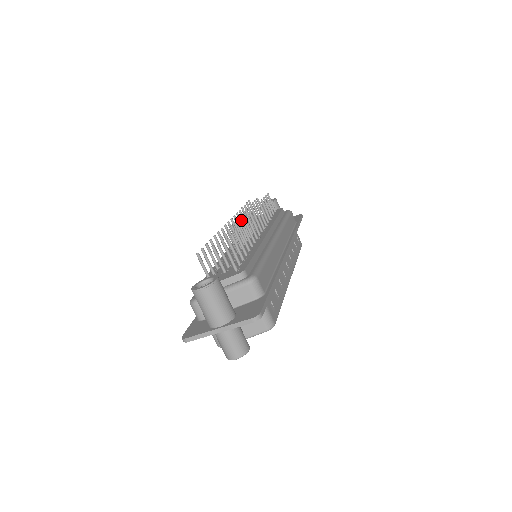
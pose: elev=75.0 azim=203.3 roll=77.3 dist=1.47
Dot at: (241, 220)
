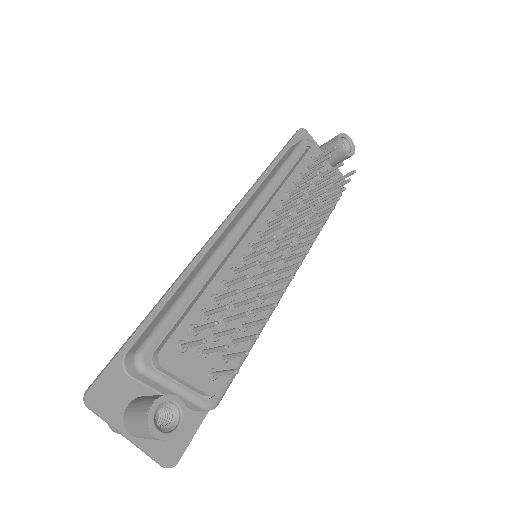
Dot at: (294, 234)
